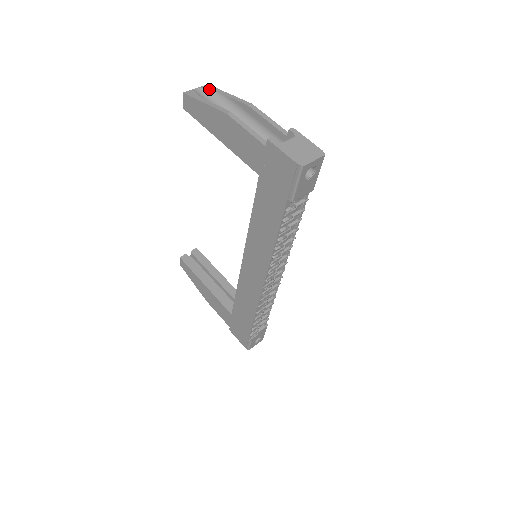
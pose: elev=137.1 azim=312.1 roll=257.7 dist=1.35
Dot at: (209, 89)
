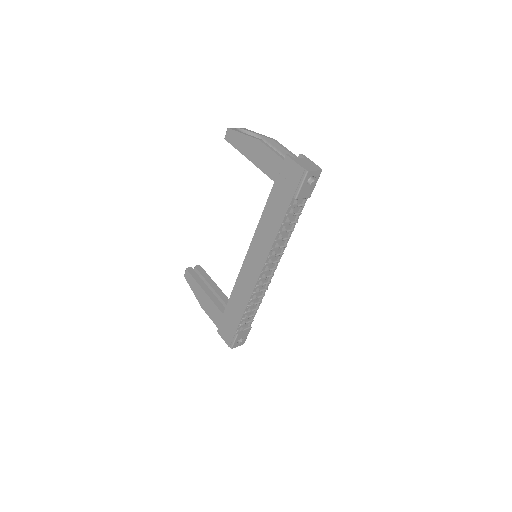
Dot at: (245, 130)
